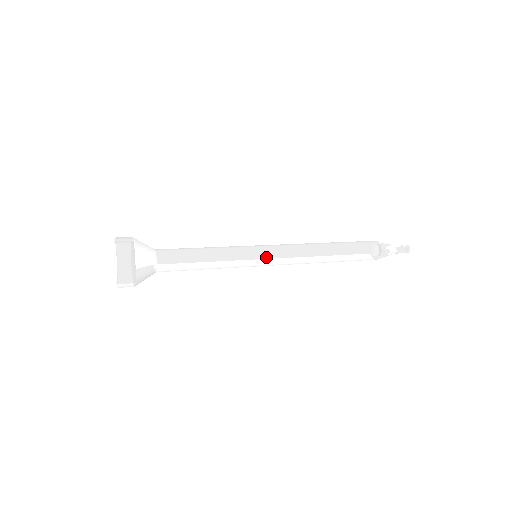
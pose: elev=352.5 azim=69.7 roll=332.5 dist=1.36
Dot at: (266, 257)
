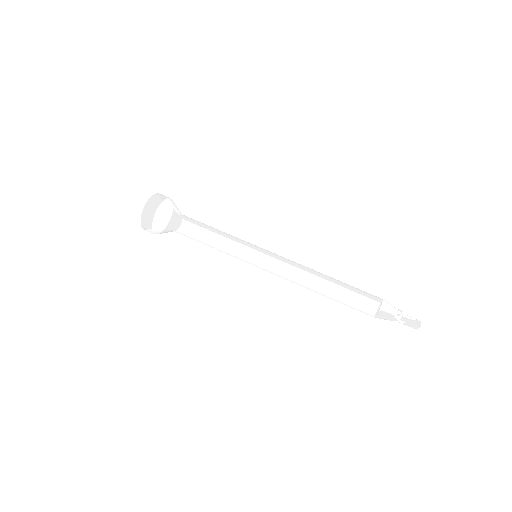
Dot at: (257, 266)
